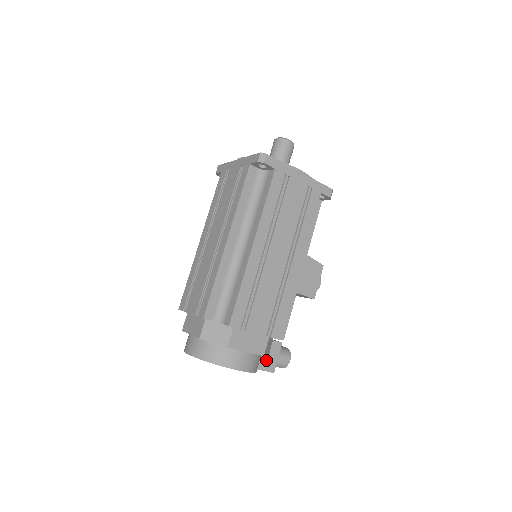
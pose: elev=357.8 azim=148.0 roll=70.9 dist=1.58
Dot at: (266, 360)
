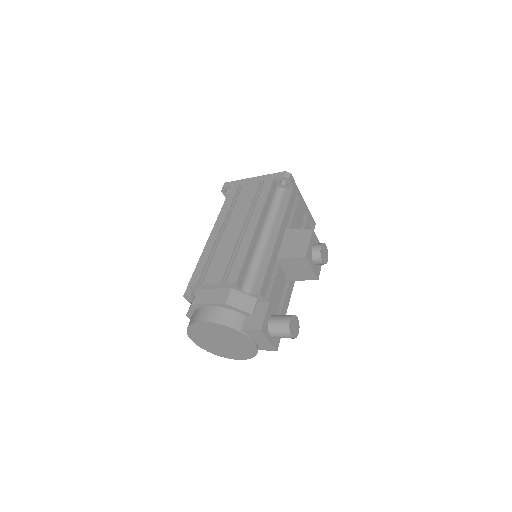
Dot at: (251, 320)
